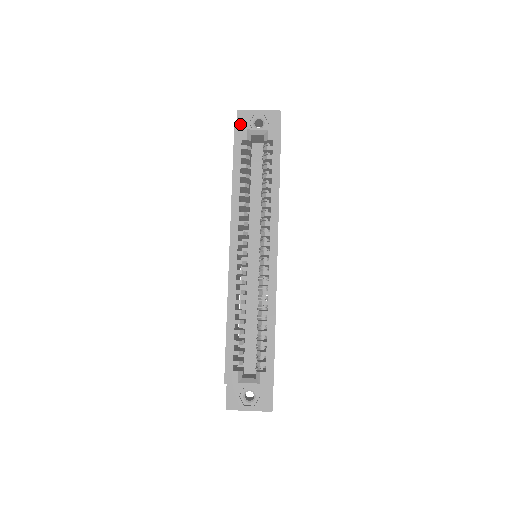
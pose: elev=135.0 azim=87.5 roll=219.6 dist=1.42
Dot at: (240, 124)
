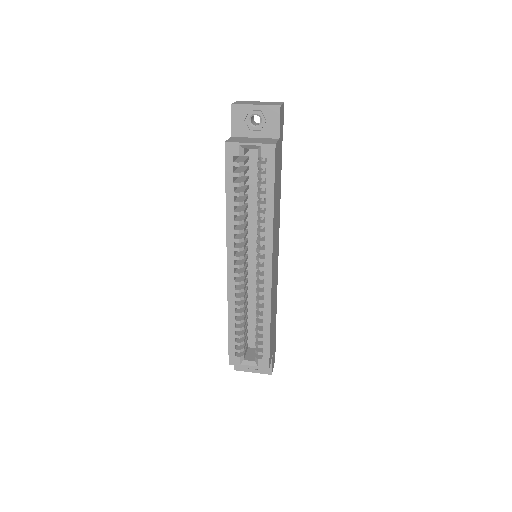
Dot at: (235, 121)
